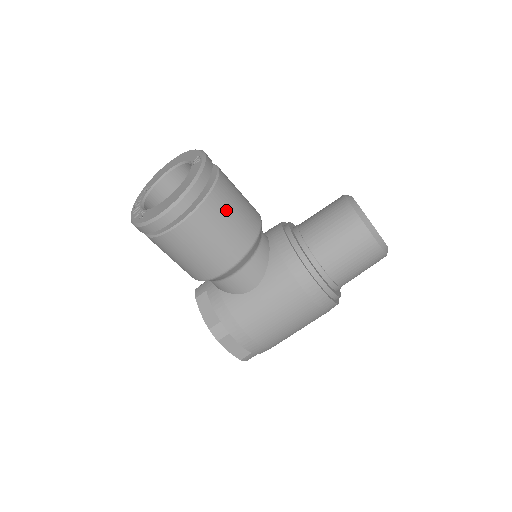
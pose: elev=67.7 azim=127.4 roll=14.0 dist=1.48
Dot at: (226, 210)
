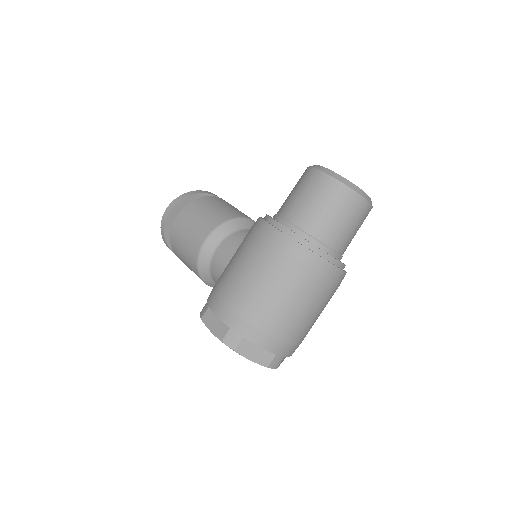
Dot at: (209, 205)
